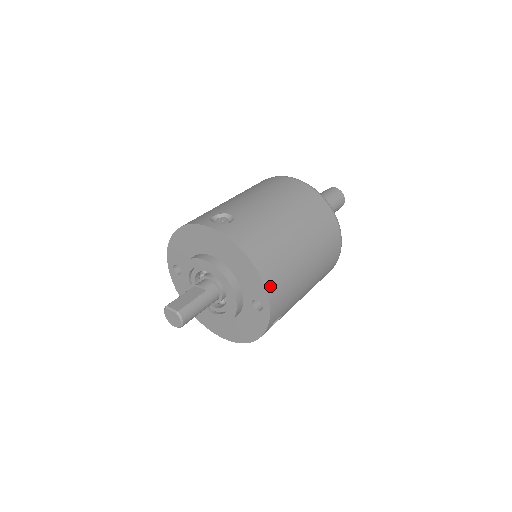
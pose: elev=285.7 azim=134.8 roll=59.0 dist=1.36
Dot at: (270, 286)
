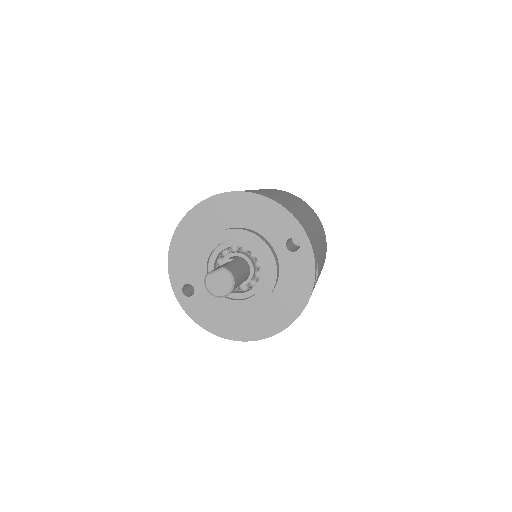
Dot at: (294, 215)
